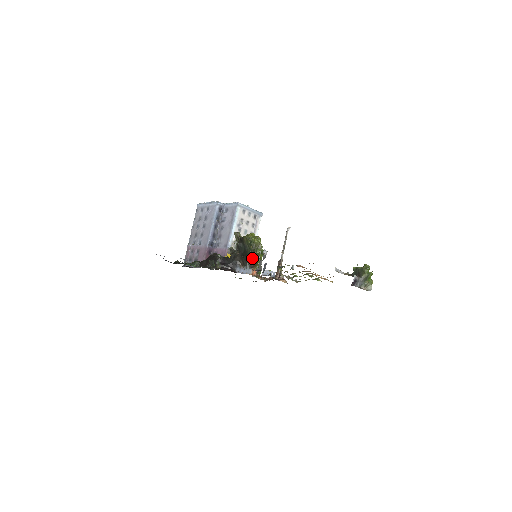
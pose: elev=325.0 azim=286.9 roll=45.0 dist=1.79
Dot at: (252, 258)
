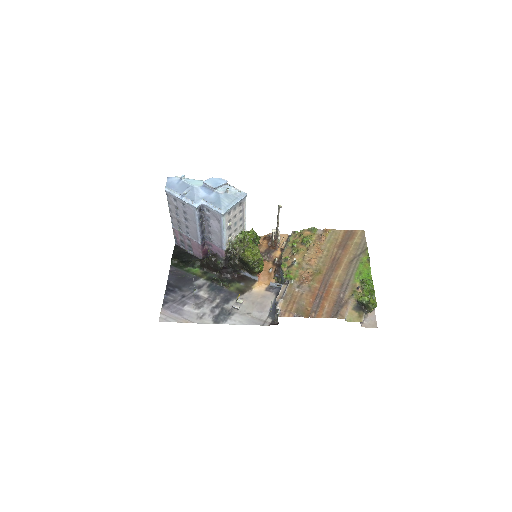
Dot at: (256, 273)
